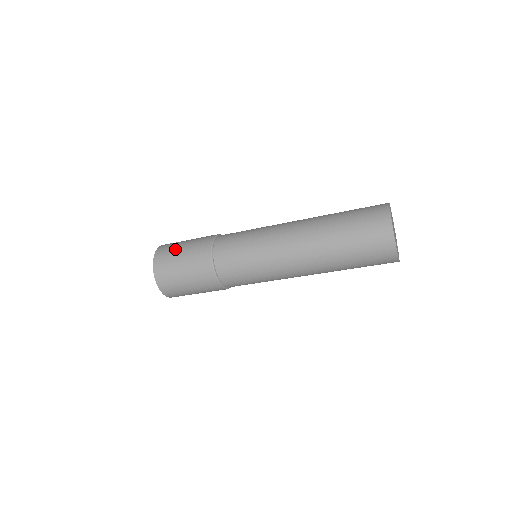
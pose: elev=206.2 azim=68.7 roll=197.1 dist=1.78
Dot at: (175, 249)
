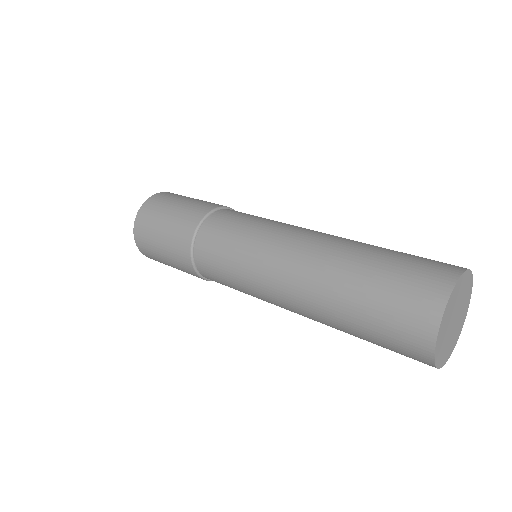
Dot at: (155, 224)
